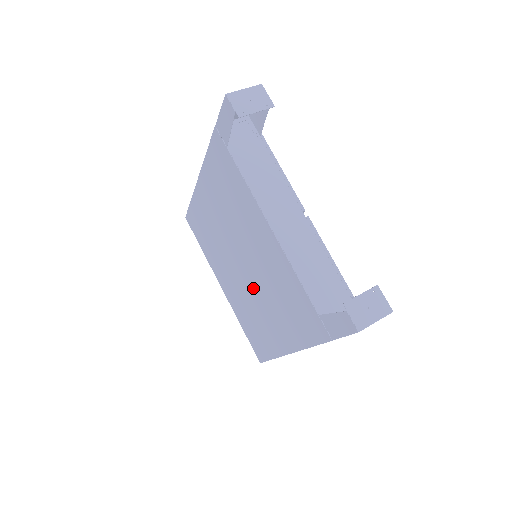
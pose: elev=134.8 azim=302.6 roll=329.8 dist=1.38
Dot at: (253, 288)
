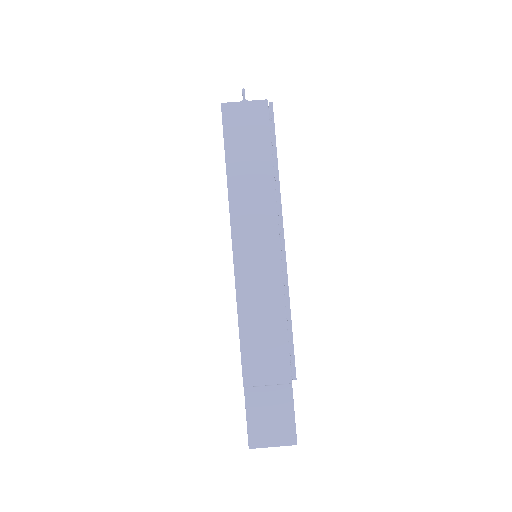
Dot at: occluded
